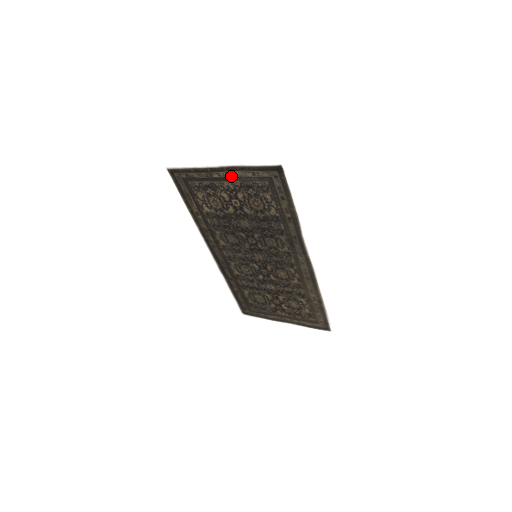
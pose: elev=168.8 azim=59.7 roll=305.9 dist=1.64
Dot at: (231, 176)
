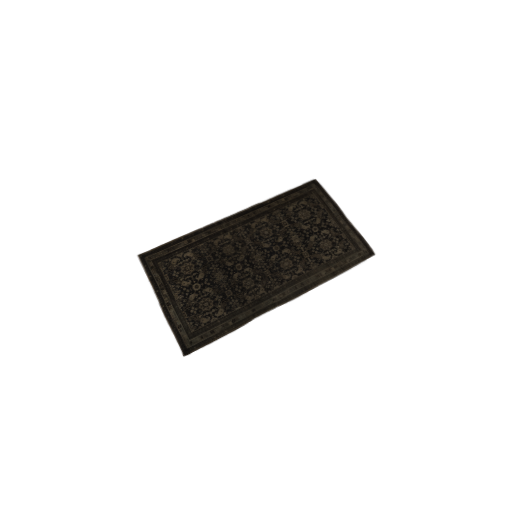
Dot at: (172, 305)
